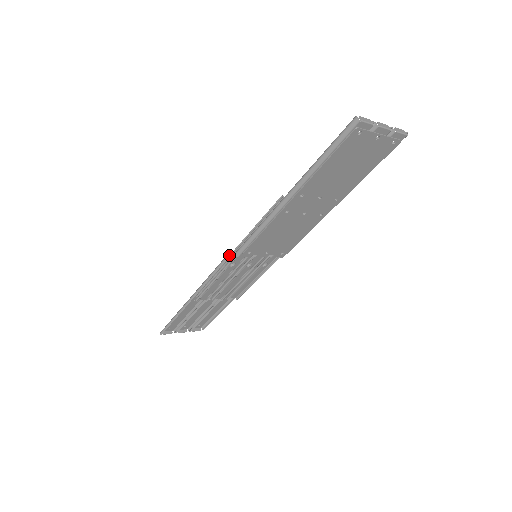
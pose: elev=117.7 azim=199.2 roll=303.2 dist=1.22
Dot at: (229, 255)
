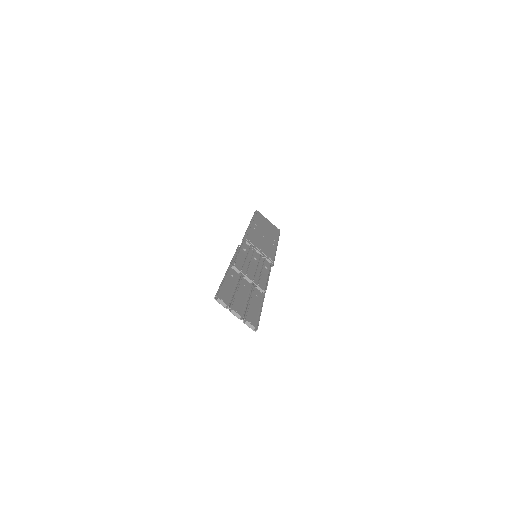
Dot at: (244, 241)
